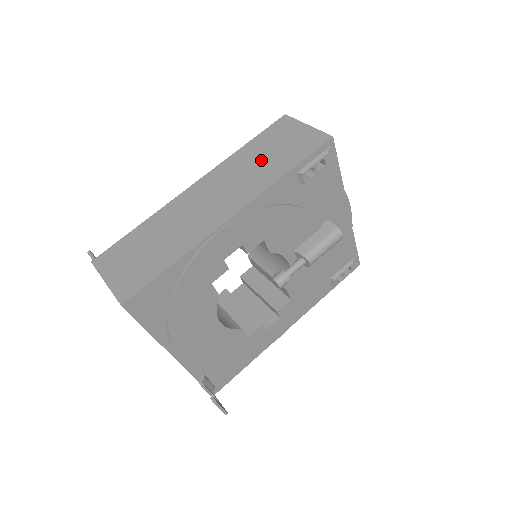
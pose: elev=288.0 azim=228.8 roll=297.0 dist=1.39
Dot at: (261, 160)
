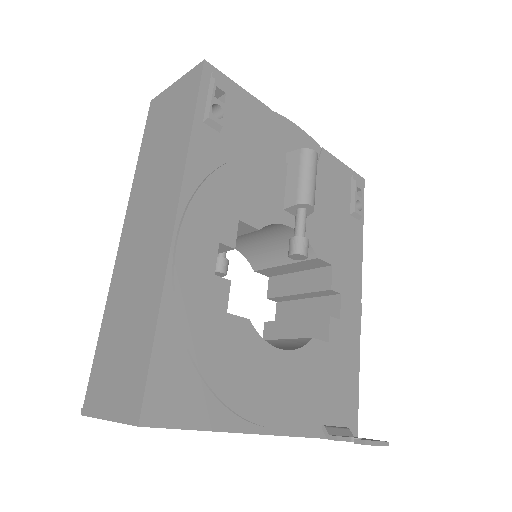
Dot at: (161, 150)
